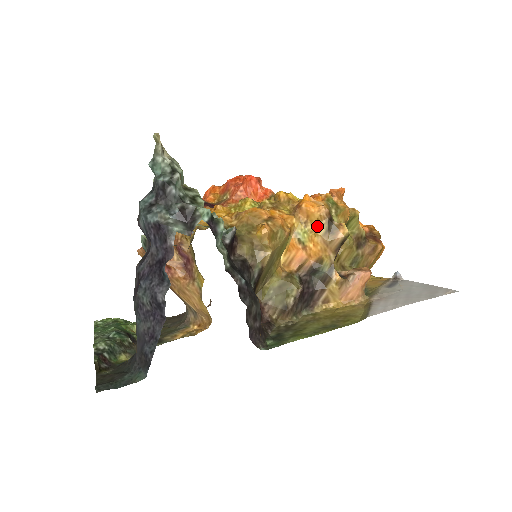
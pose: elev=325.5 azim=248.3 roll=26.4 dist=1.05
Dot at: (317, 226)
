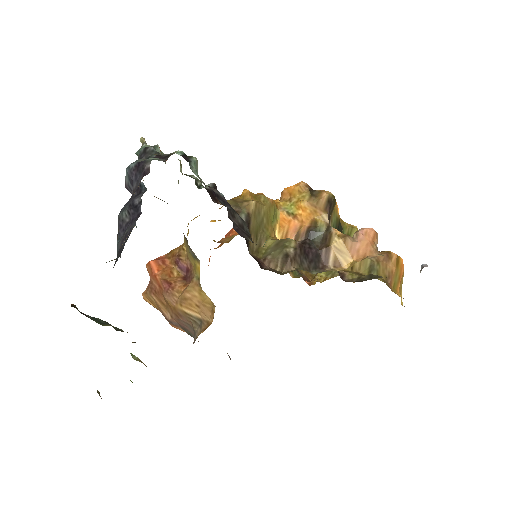
Dot at: (300, 196)
